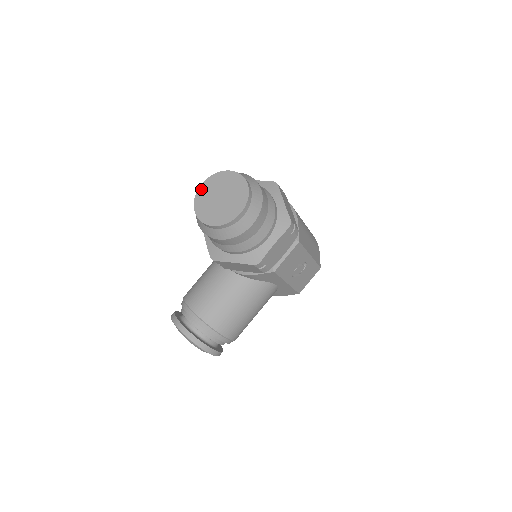
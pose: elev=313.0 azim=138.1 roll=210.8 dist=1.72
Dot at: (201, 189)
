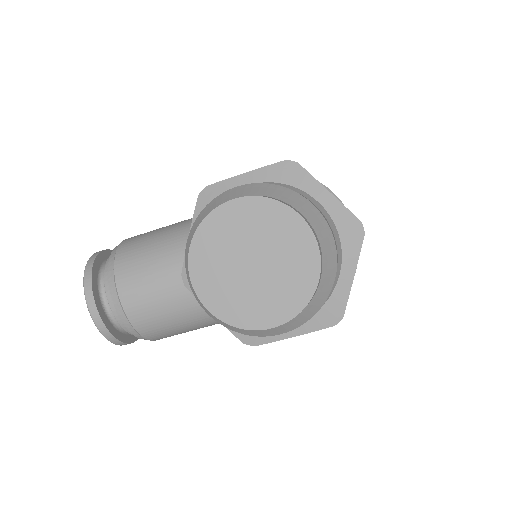
Dot at: (225, 211)
